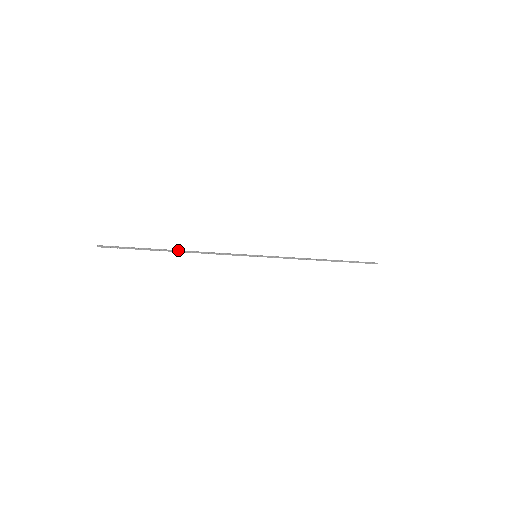
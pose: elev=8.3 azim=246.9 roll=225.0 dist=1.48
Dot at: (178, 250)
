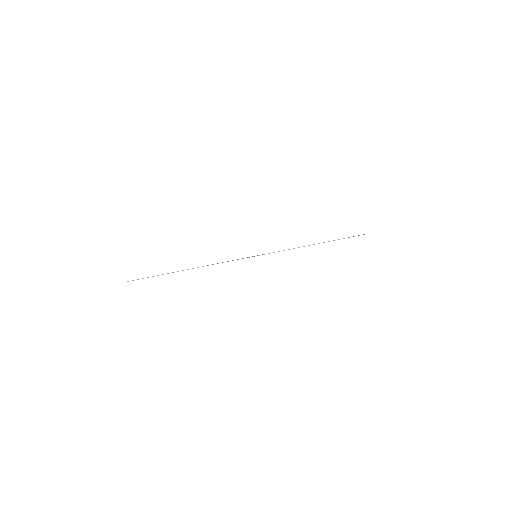
Dot at: occluded
